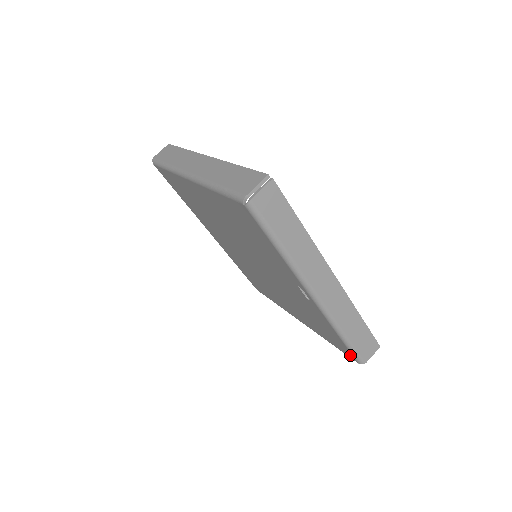
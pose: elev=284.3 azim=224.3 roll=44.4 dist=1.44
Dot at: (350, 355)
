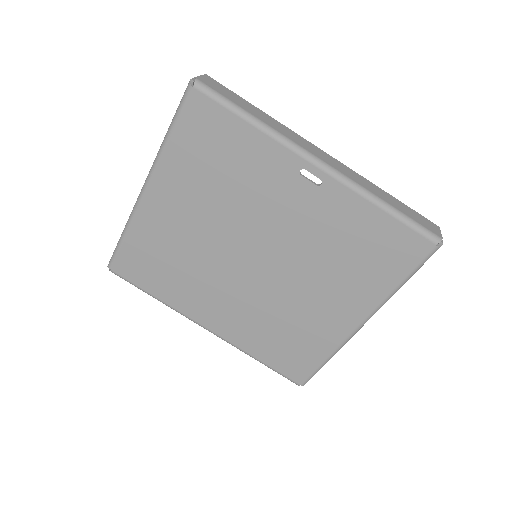
Dot at: (421, 244)
